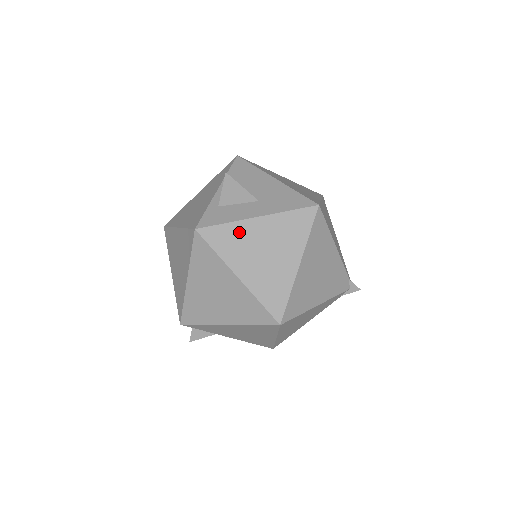
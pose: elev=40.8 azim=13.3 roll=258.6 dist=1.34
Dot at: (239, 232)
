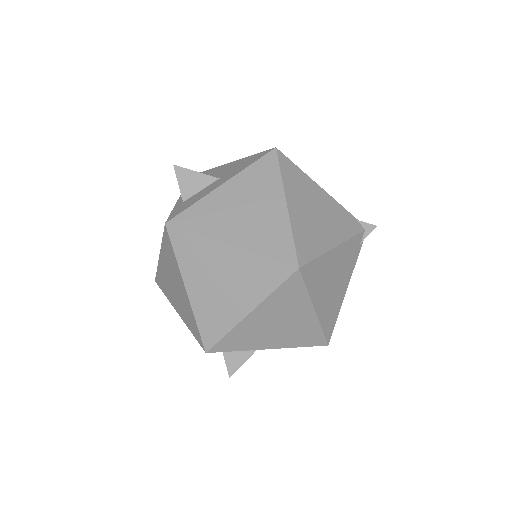
Dot at: (210, 205)
